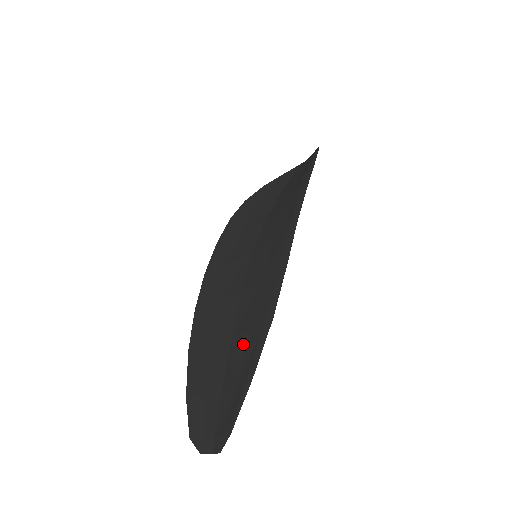
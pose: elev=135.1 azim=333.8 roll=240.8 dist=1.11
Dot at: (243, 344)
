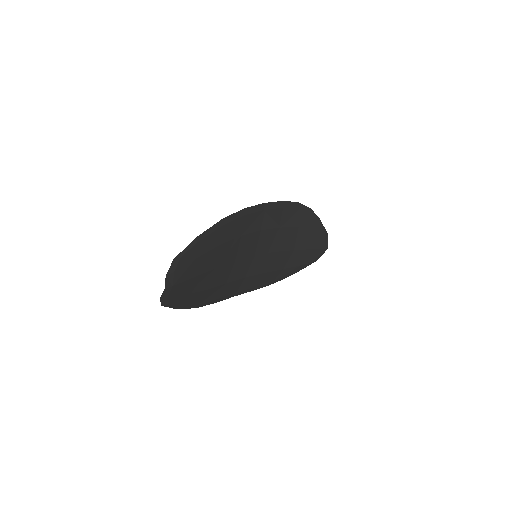
Dot at: (211, 252)
